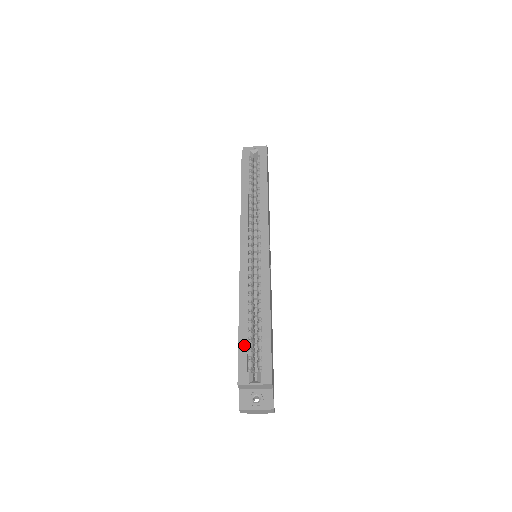
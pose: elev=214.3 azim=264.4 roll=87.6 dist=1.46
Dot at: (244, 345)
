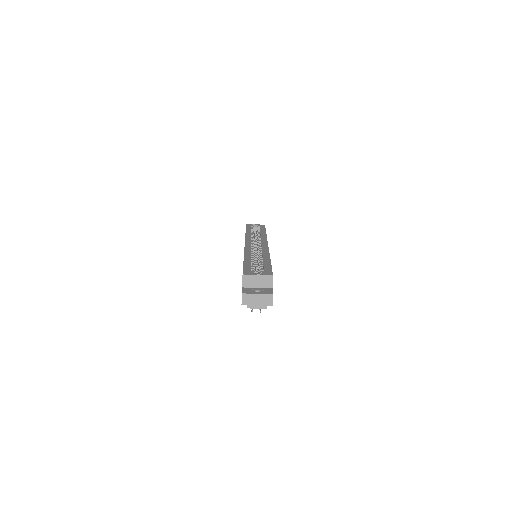
Dot at: (248, 265)
